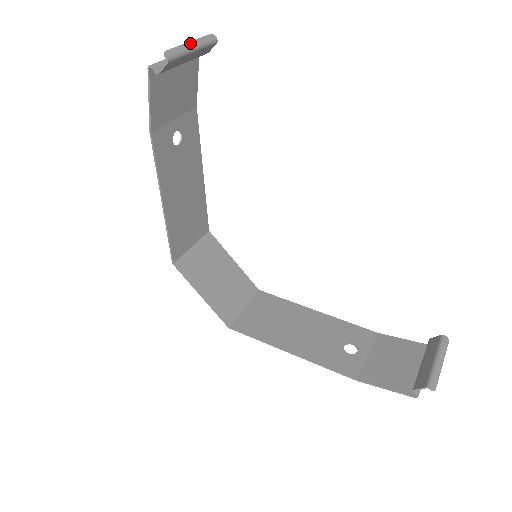
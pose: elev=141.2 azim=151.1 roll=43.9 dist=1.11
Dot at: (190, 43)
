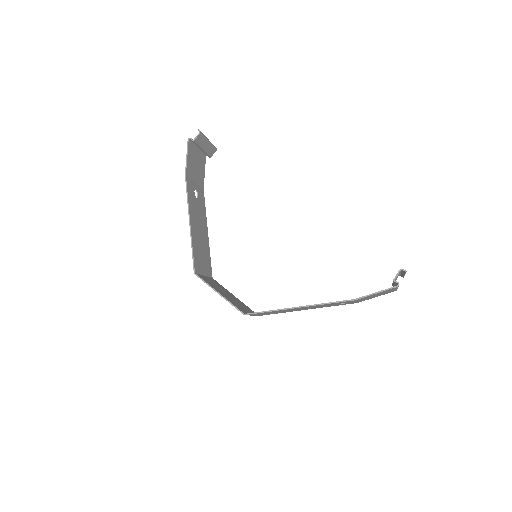
Dot at: (207, 138)
